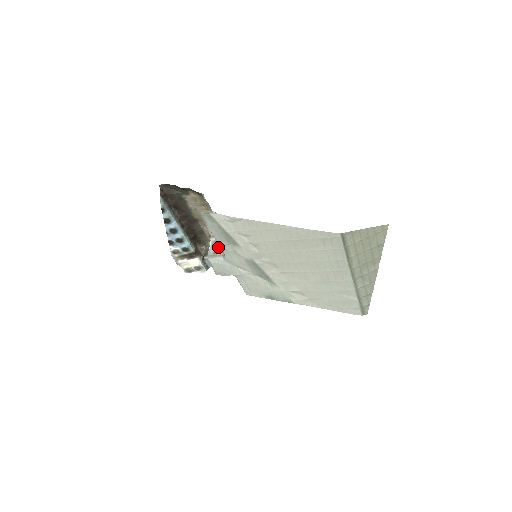
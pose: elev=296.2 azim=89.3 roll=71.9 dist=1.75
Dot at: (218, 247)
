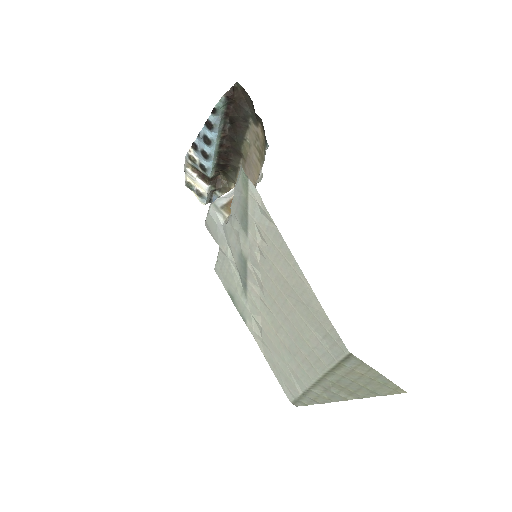
Dot at: occluded
